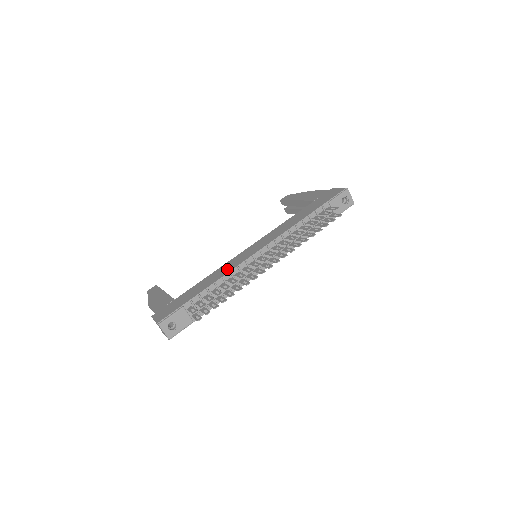
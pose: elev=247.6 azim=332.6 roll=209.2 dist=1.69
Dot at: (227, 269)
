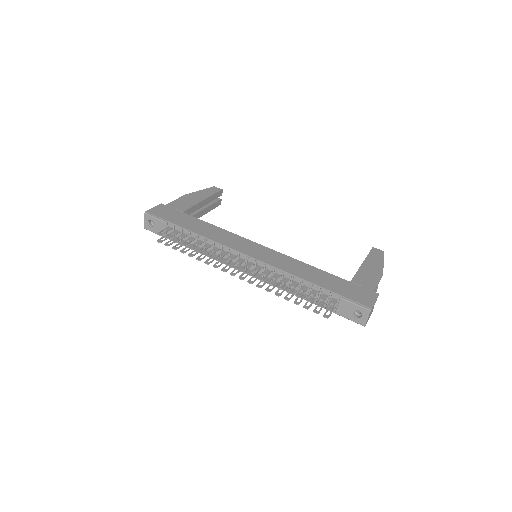
Dot at: (220, 237)
